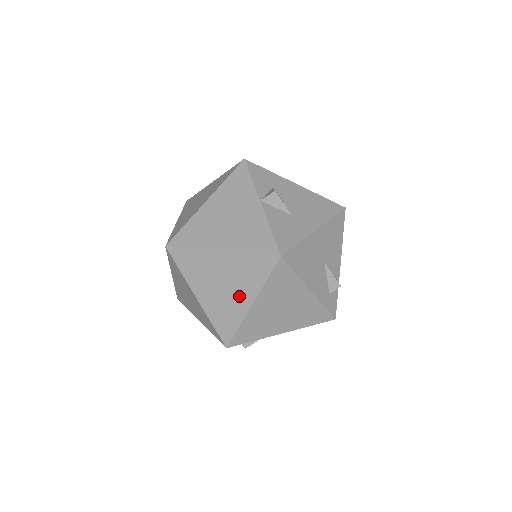
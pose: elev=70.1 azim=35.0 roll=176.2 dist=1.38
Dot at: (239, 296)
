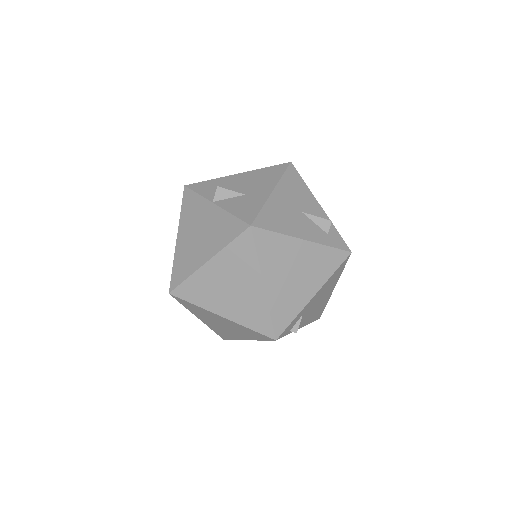
Dot at: (249, 286)
